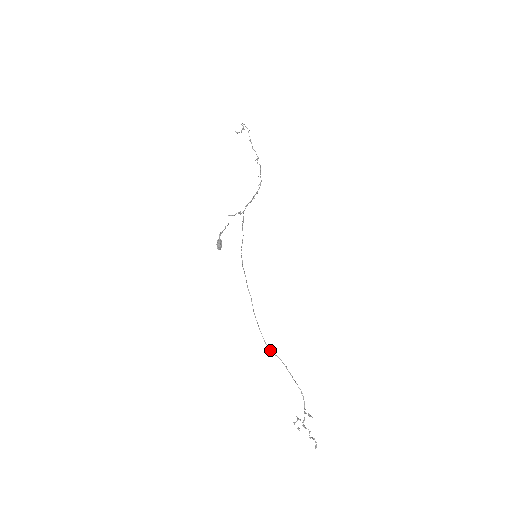
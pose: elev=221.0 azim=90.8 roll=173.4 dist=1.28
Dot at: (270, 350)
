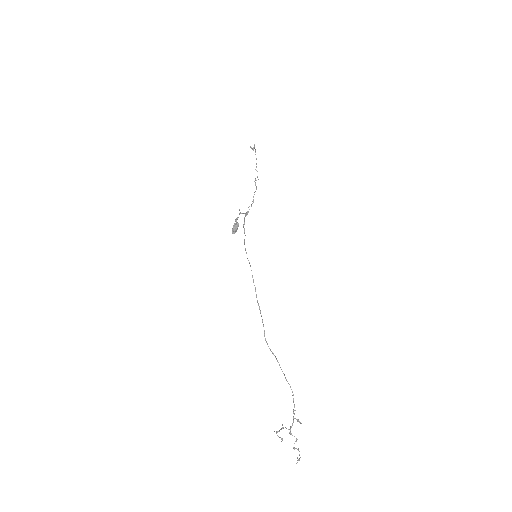
Dot at: (267, 344)
